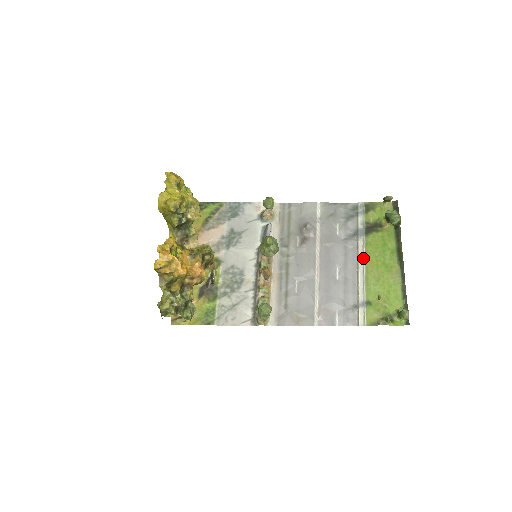
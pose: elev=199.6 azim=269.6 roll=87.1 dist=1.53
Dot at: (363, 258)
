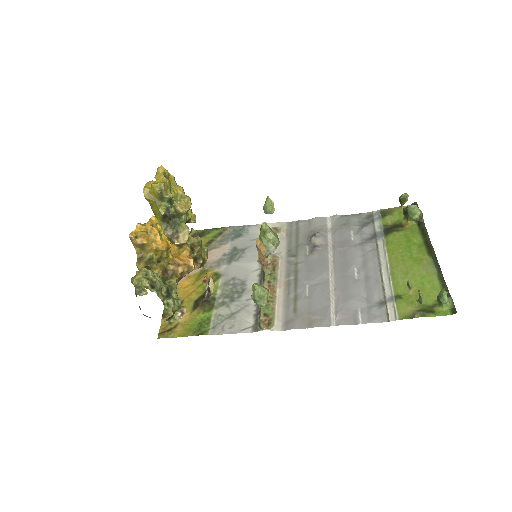
Dot at: (385, 256)
